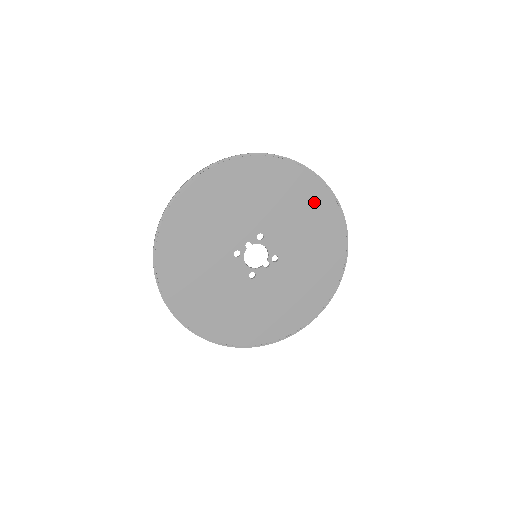
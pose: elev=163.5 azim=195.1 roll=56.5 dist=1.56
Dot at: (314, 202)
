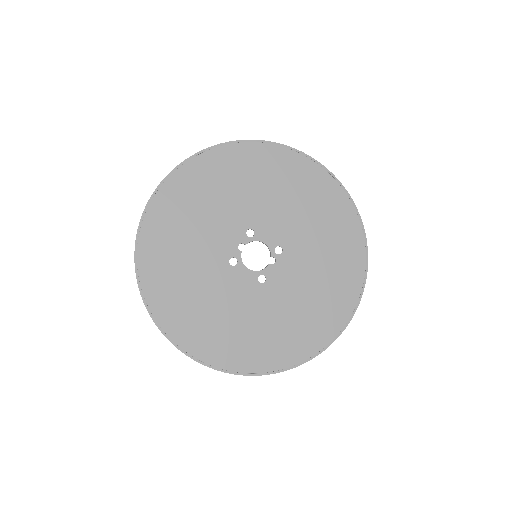
Dot at: (291, 173)
